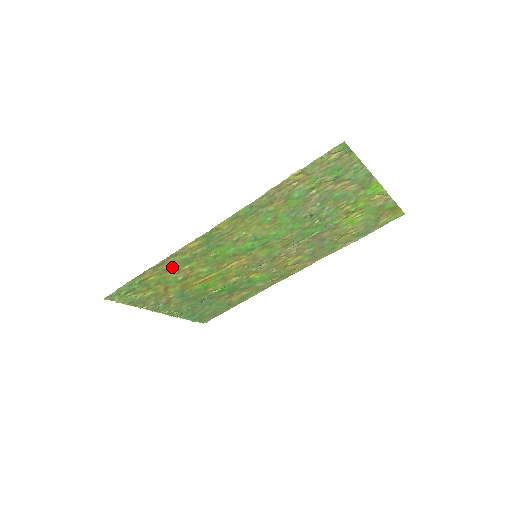
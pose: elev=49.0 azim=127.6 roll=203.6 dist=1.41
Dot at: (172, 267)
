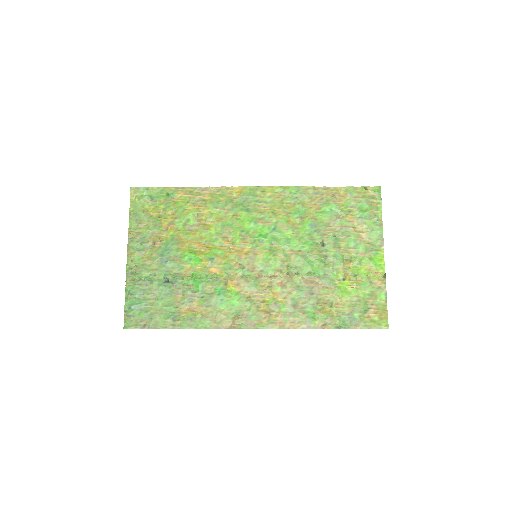
Dot at: (202, 203)
